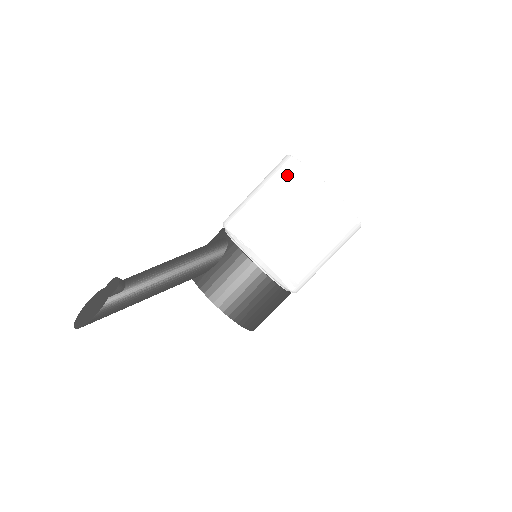
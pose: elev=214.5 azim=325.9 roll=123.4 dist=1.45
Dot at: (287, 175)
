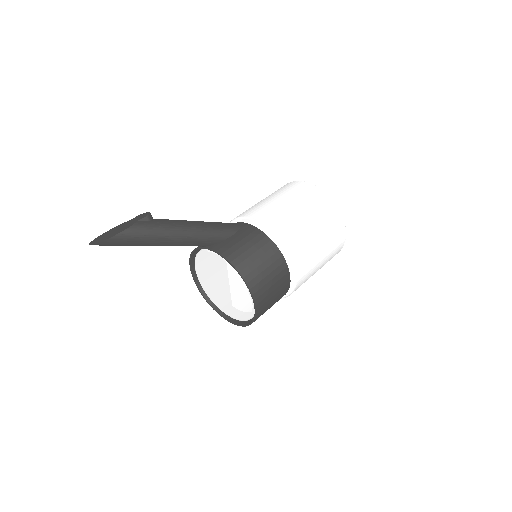
Dot at: (290, 187)
